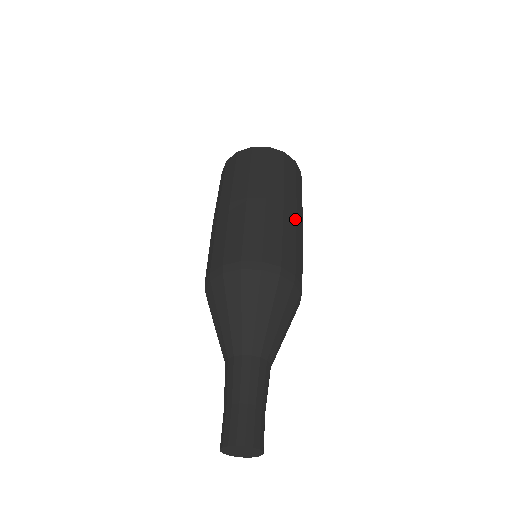
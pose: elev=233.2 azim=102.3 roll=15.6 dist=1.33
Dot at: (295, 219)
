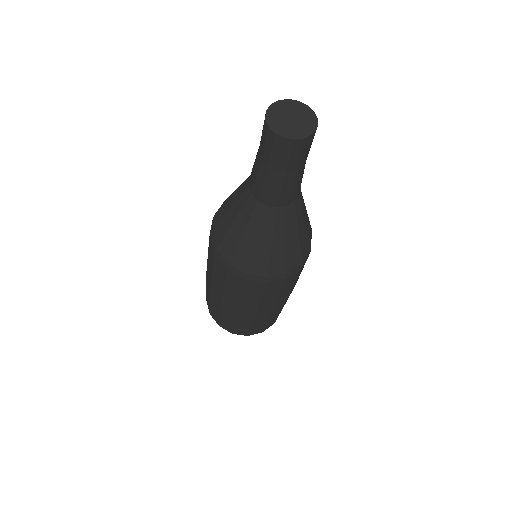
Dot at: occluded
